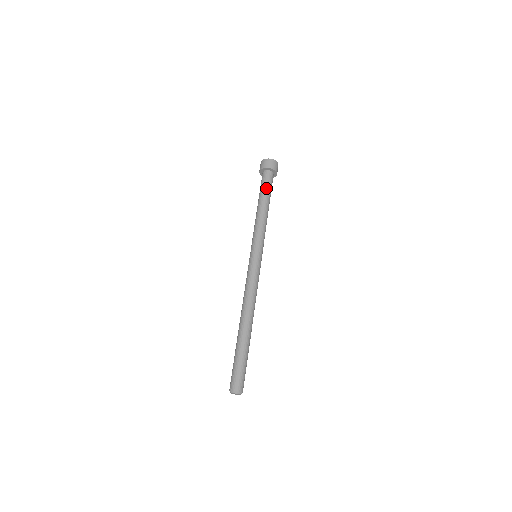
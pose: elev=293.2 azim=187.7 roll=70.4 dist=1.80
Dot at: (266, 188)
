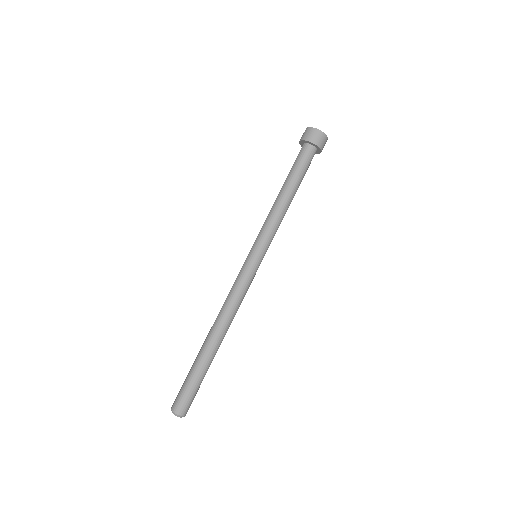
Dot at: (297, 168)
